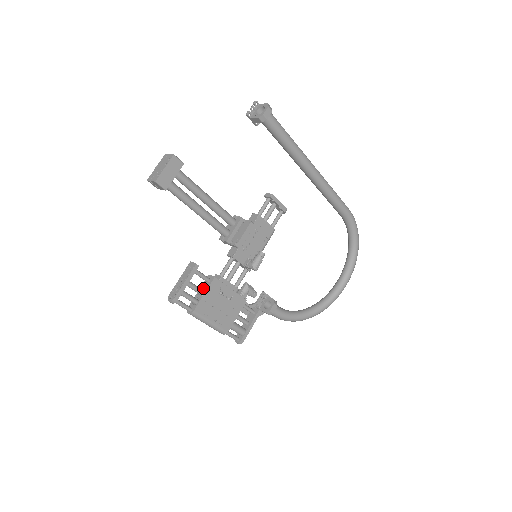
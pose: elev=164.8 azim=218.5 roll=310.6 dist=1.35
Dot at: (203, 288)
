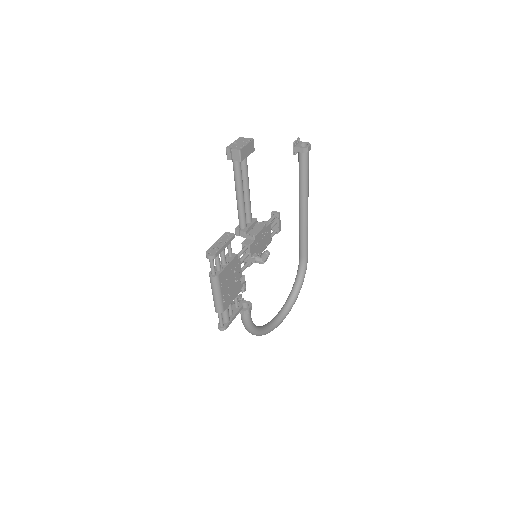
Dot at: (225, 260)
